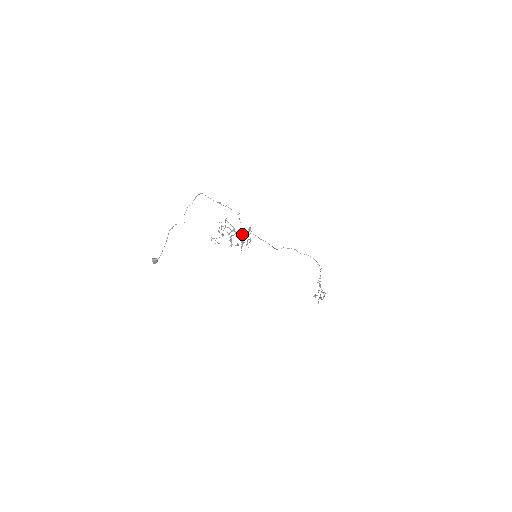
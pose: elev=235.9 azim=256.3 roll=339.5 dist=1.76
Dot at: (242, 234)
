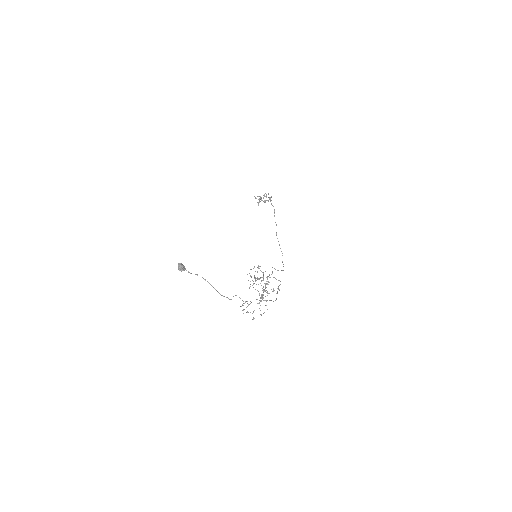
Dot at: occluded
